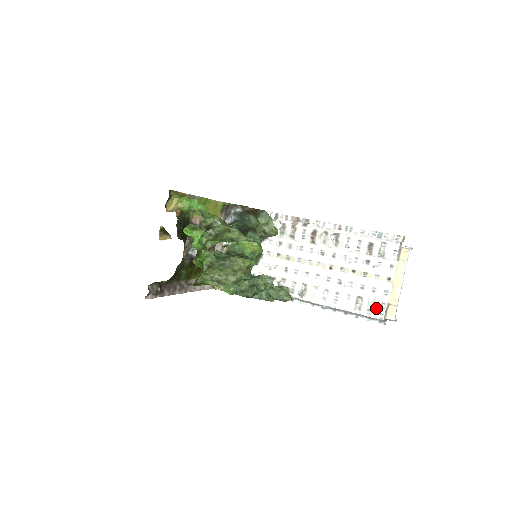
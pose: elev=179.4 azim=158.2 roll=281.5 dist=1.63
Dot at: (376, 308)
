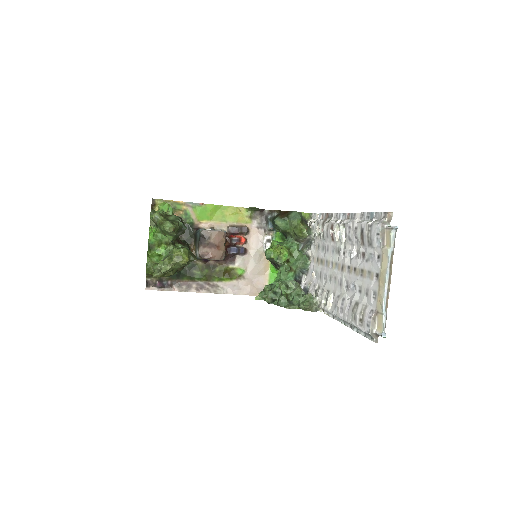
Dot at: (365, 317)
